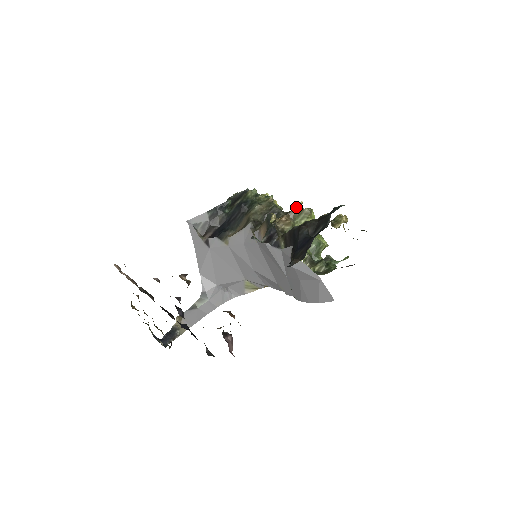
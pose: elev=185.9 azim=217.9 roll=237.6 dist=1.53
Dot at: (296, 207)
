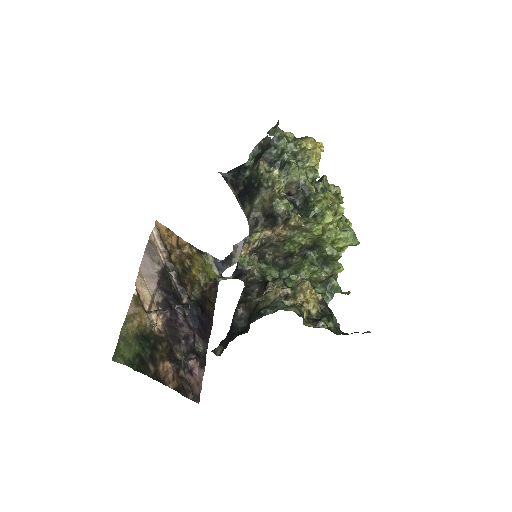
Dot at: (290, 221)
